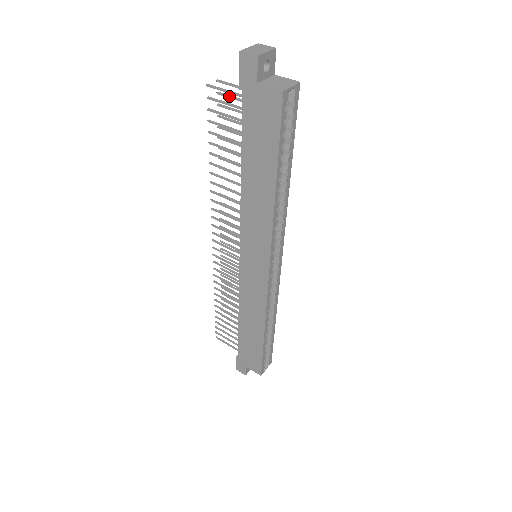
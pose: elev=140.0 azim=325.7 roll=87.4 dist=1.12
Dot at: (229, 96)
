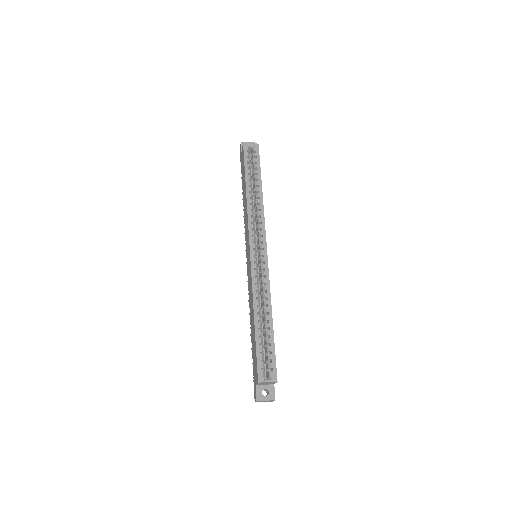
Dot at: occluded
